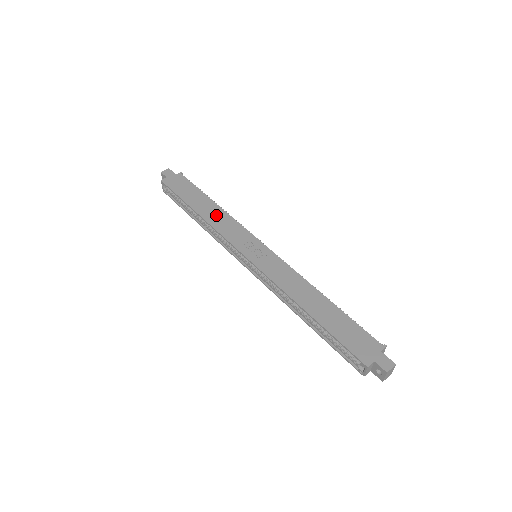
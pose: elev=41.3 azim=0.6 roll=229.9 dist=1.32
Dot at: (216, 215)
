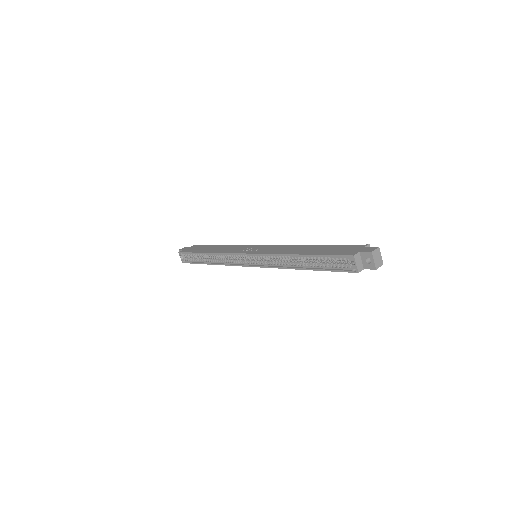
Dot at: (221, 248)
